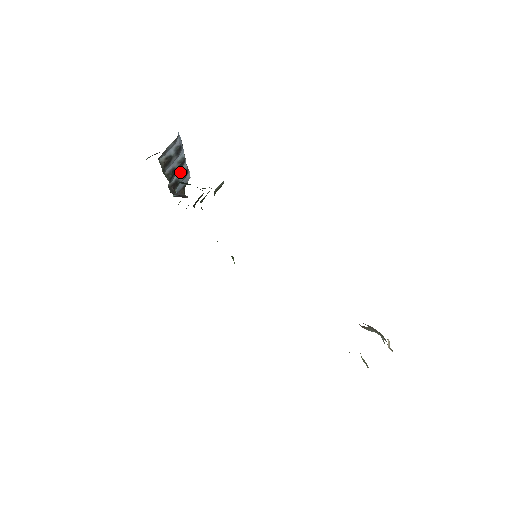
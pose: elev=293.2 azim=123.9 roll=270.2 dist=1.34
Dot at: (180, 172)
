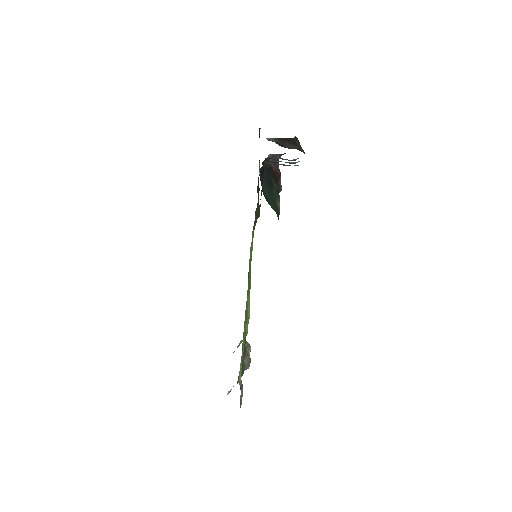
Dot at: (287, 159)
